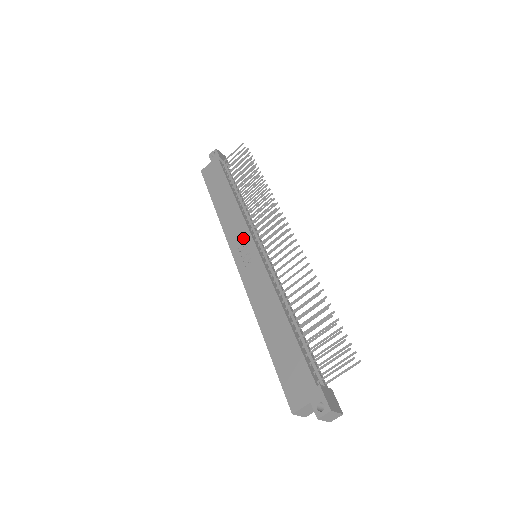
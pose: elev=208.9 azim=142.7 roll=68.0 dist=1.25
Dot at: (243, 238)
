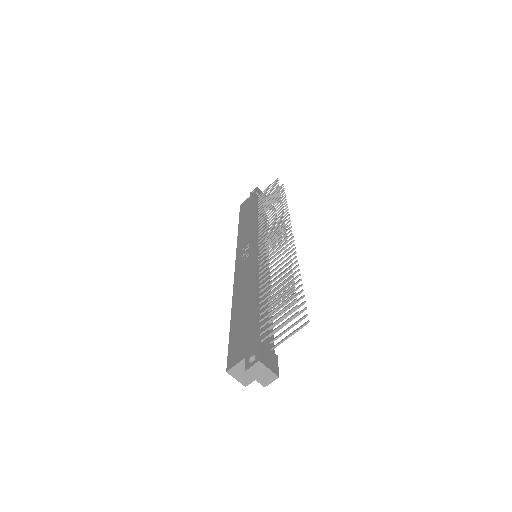
Dot at: (249, 241)
